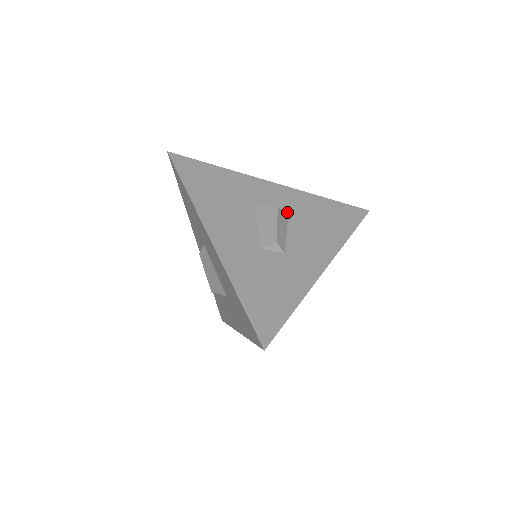
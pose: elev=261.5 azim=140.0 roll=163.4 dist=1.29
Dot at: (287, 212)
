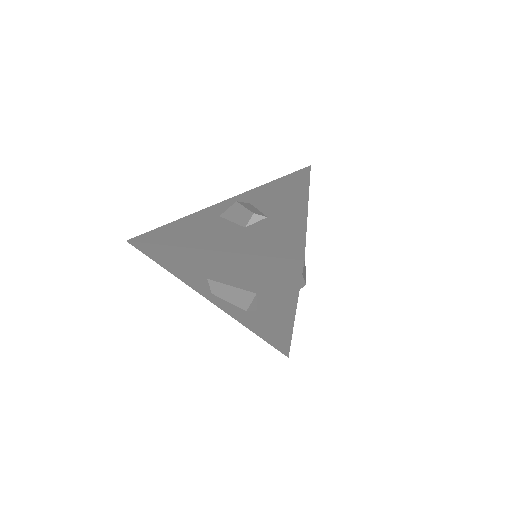
Dot at: (248, 203)
